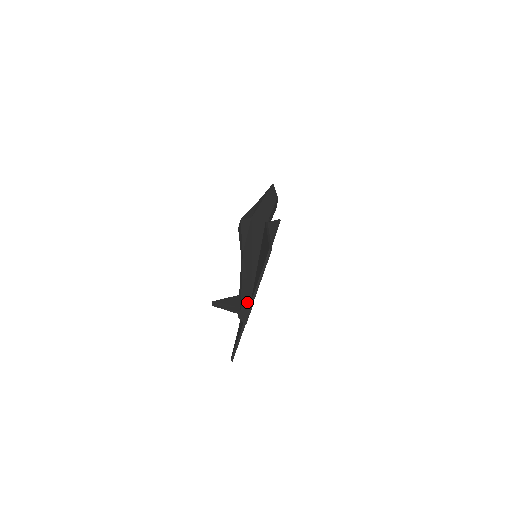
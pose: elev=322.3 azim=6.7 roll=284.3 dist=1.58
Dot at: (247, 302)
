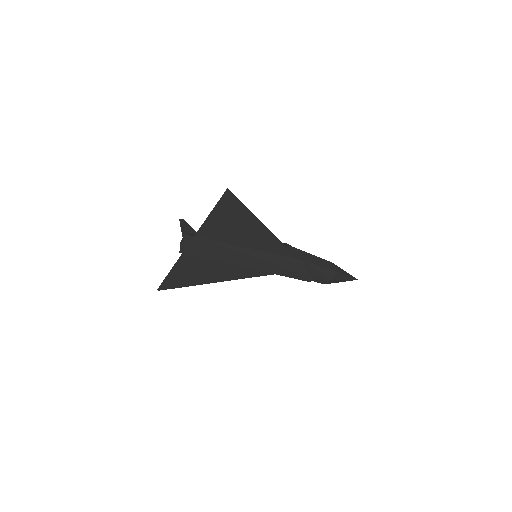
Dot at: (194, 235)
